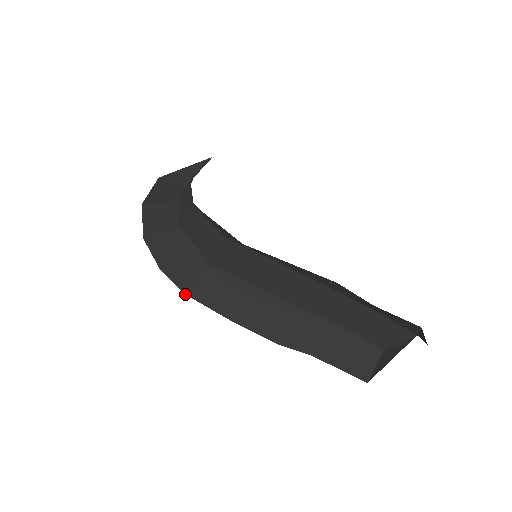
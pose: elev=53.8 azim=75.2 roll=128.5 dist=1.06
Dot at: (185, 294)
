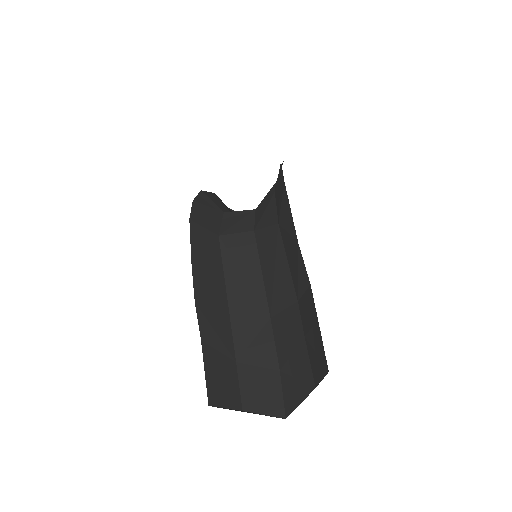
Dot at: (190, 219)
